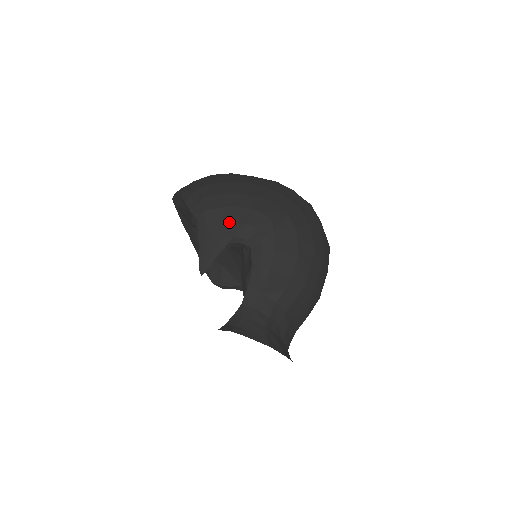
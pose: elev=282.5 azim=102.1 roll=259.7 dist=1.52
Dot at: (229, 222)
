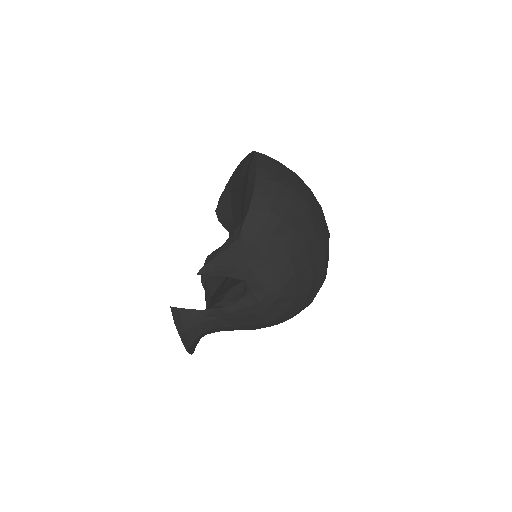
Dot at: (254, 270)
